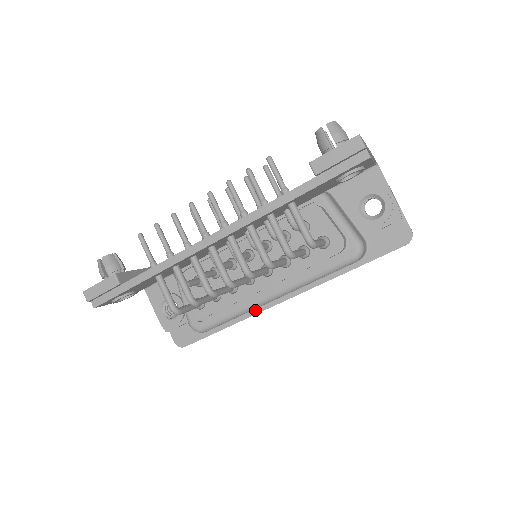
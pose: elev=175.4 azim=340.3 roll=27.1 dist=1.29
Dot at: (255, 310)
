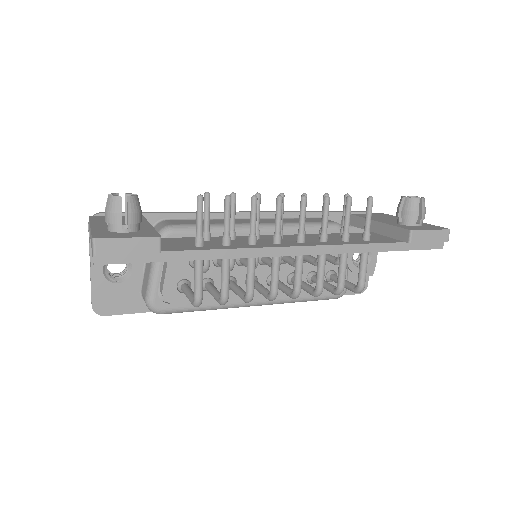
Dot at: occluded
